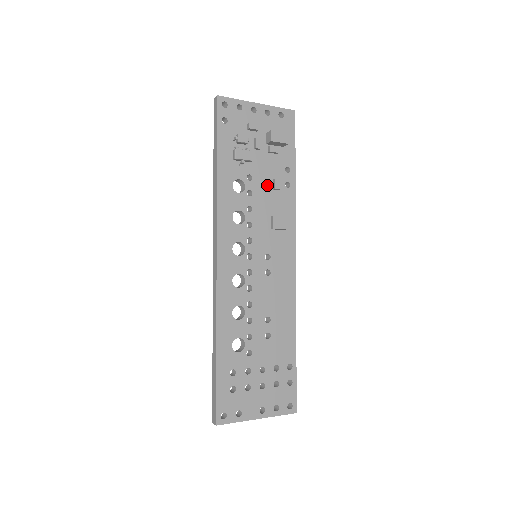
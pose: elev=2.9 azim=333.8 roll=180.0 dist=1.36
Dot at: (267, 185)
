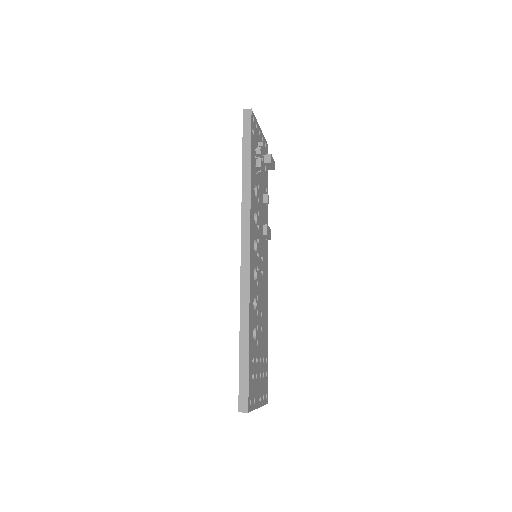
Dot at: (262, 197)
